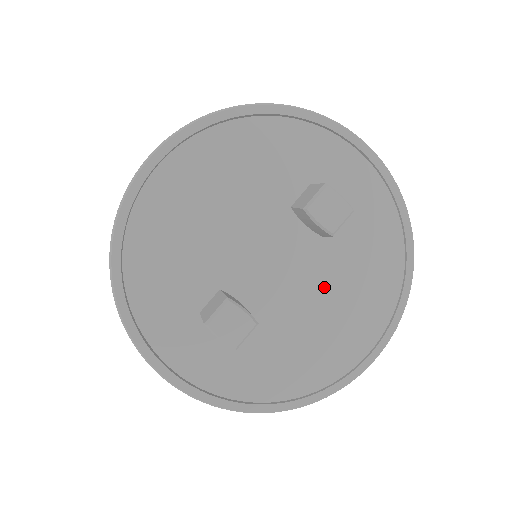
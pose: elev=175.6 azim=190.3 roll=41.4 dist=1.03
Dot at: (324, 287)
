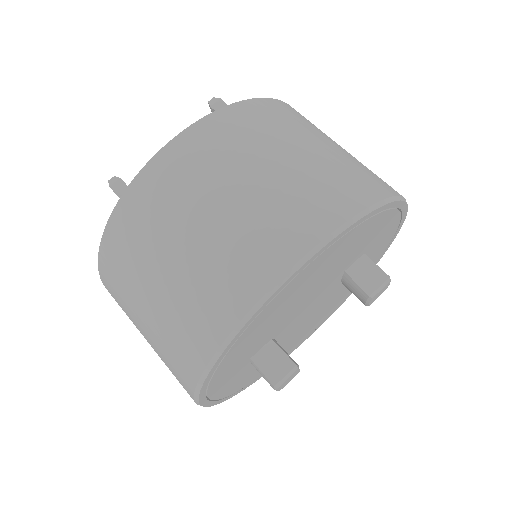
Dot at: (319, 312)
